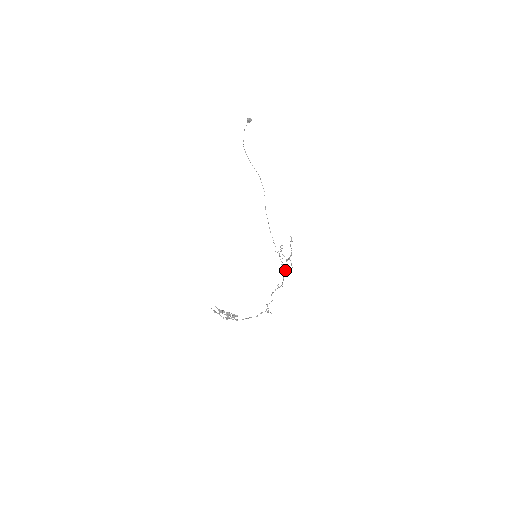
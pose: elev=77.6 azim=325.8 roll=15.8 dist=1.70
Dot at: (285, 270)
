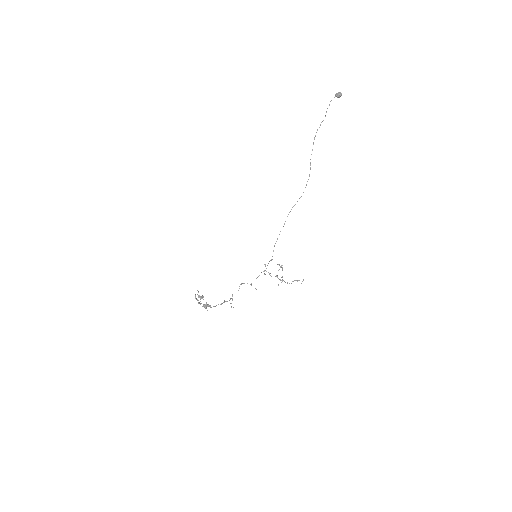
Dot at: occluded
